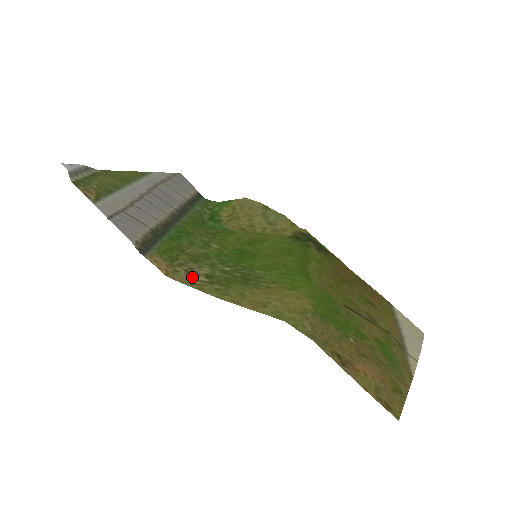
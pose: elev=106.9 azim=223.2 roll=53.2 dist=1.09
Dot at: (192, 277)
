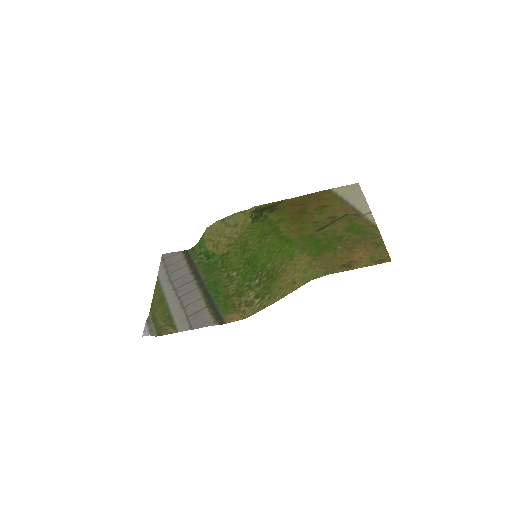
Dot at: (253, 306)
